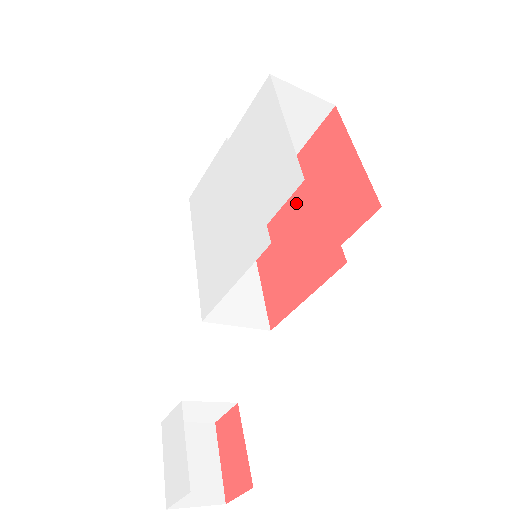
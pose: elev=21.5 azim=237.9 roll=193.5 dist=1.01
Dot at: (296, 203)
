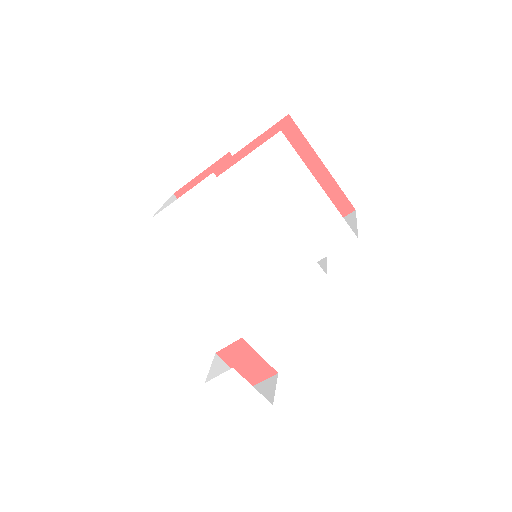
Dot at: occluded
